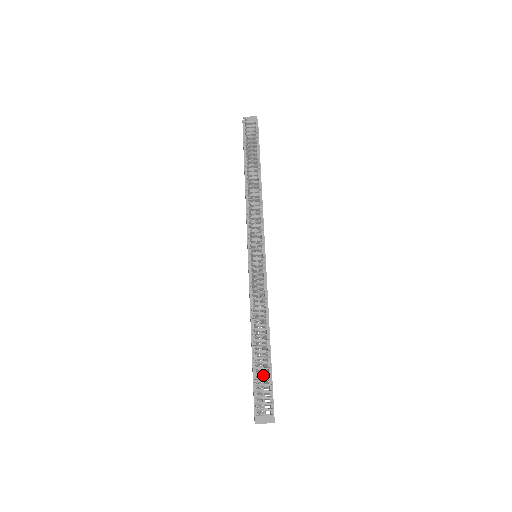
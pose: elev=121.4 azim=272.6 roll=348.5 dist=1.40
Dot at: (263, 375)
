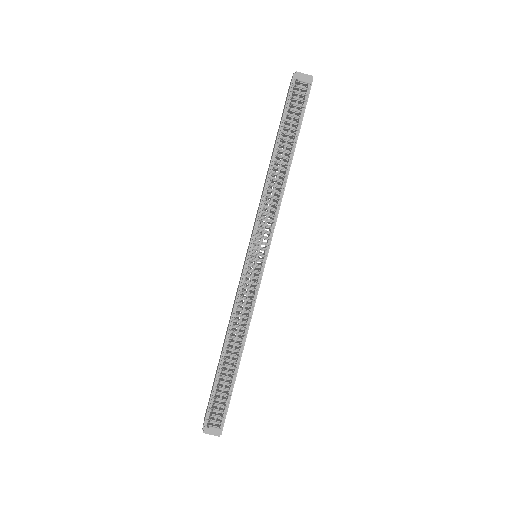
Dot at: (223, 390)
